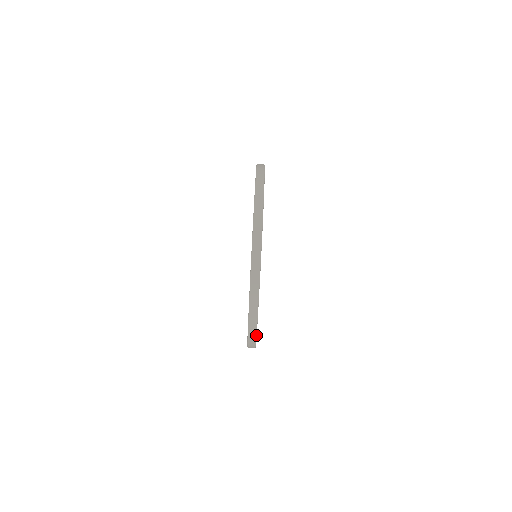
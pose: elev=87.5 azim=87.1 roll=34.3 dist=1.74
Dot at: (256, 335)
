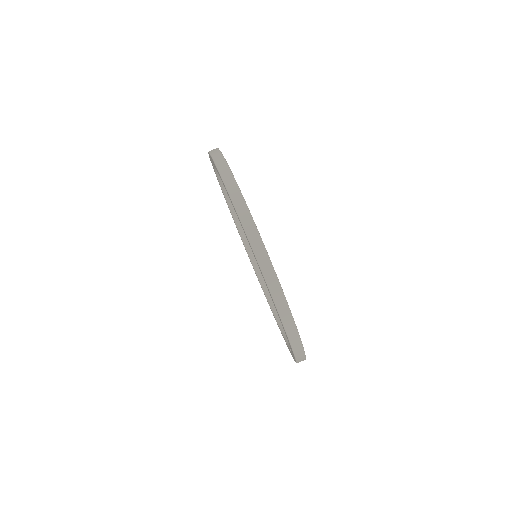
Dot at: (305, 357)
